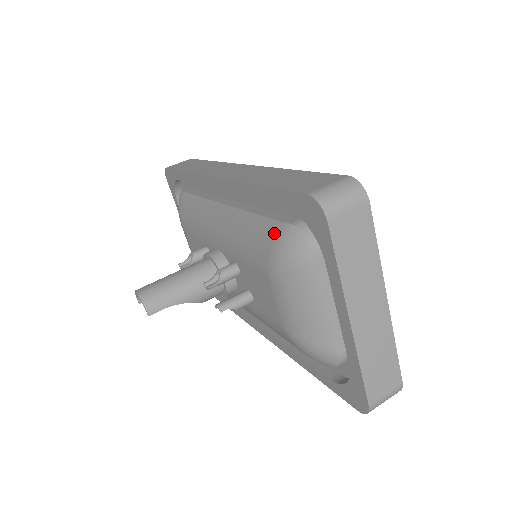
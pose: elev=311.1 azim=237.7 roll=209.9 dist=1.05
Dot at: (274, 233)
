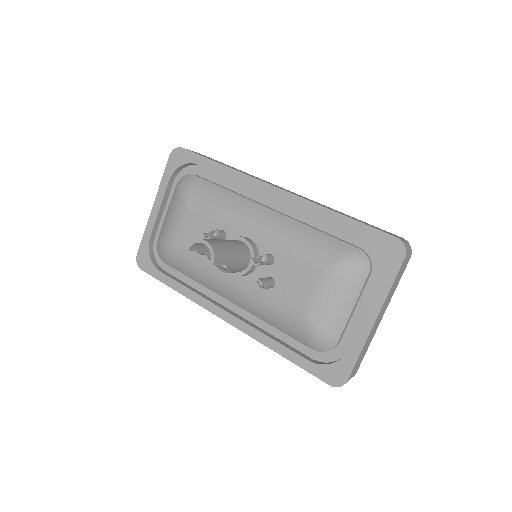
Dot at: (342, 249)
